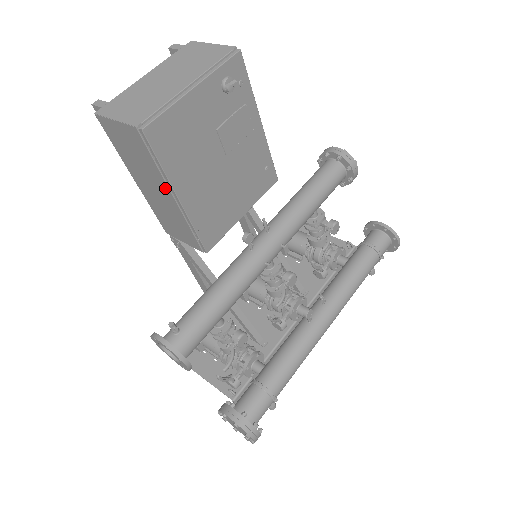
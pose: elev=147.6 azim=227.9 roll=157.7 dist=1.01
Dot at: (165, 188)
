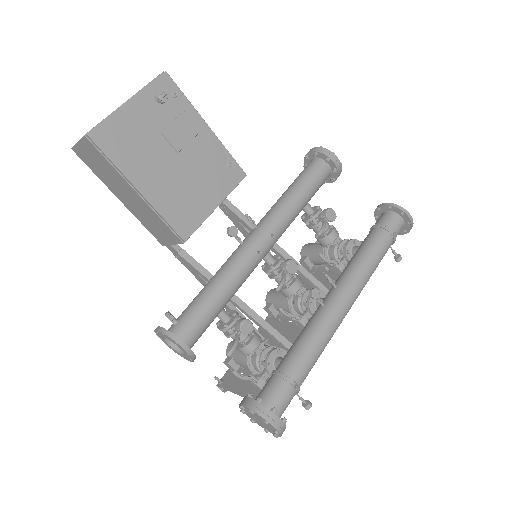
Dot at: (128, 186)
